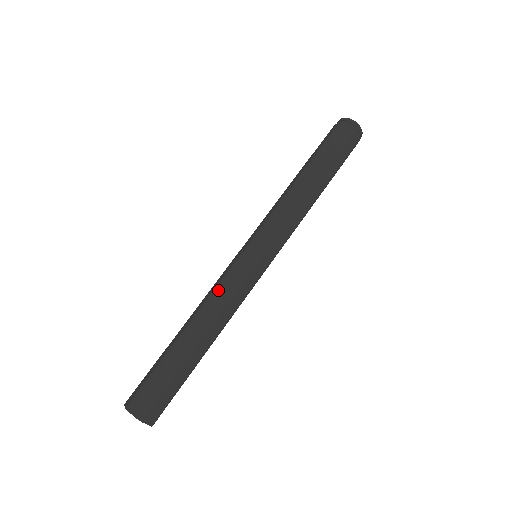
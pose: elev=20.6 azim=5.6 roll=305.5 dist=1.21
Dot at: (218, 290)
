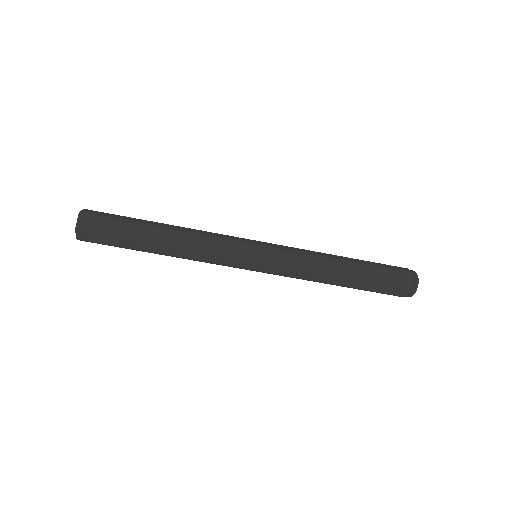
Dot at: (211, 232)
